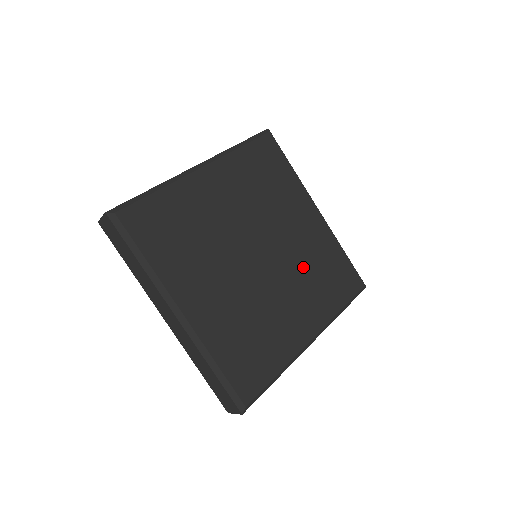
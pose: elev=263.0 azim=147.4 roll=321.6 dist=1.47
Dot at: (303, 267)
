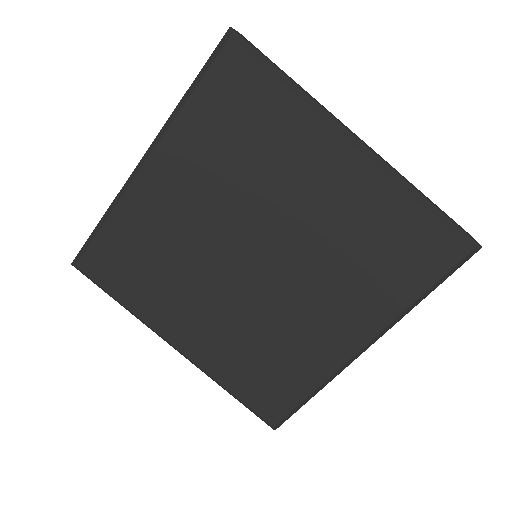
Dot at: (332, 255)
